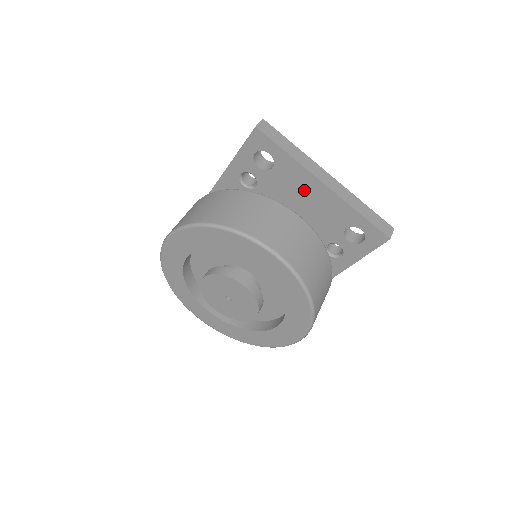
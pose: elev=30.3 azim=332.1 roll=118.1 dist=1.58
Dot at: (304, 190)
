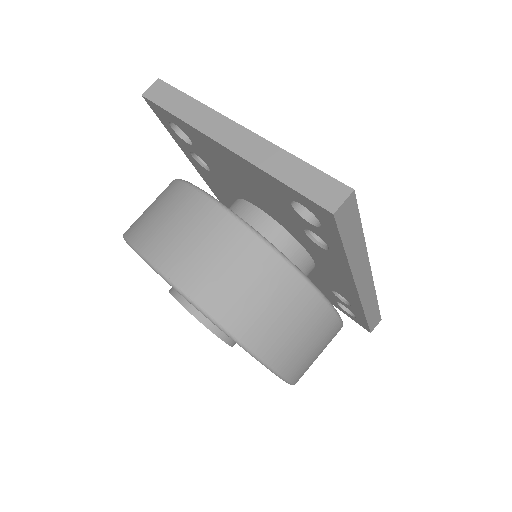
Dot at: (224, 159)
